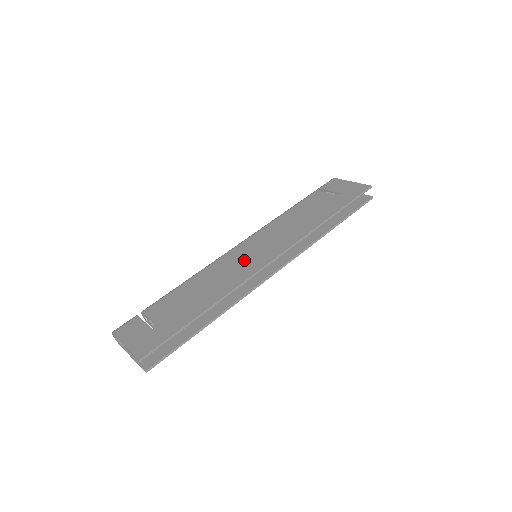
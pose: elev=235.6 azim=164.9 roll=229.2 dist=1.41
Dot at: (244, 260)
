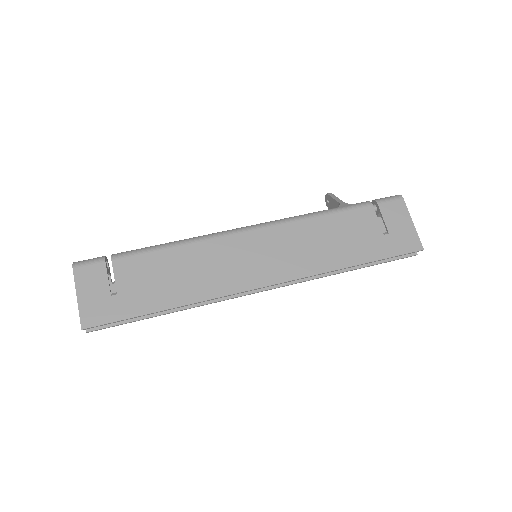
Dot at: (239, 263)
